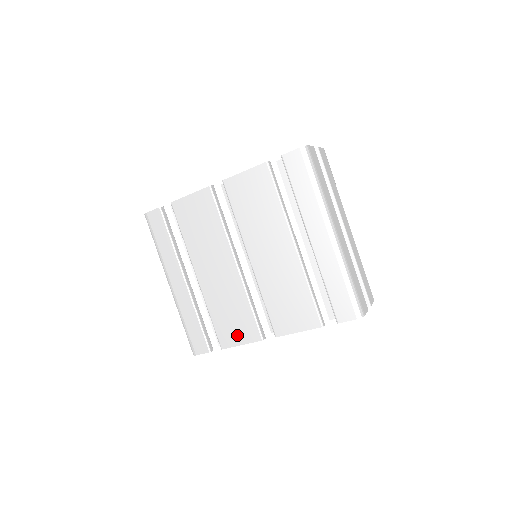
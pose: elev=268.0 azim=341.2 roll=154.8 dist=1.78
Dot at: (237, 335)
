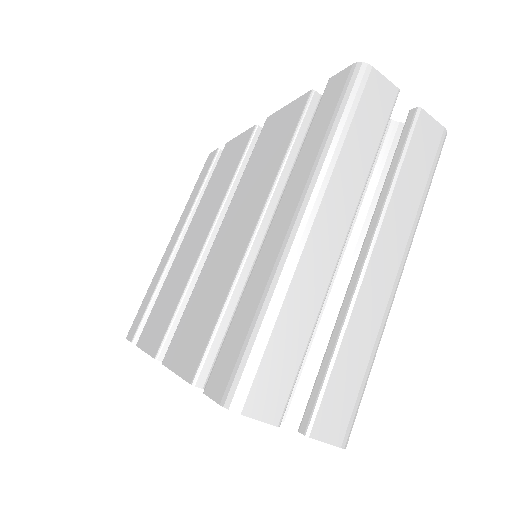
Dot at: (151, 334)
